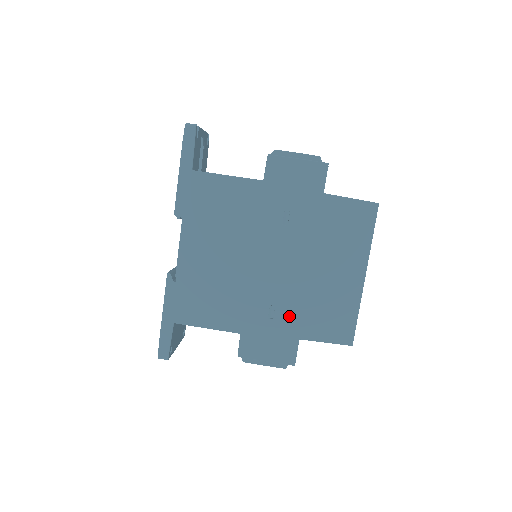
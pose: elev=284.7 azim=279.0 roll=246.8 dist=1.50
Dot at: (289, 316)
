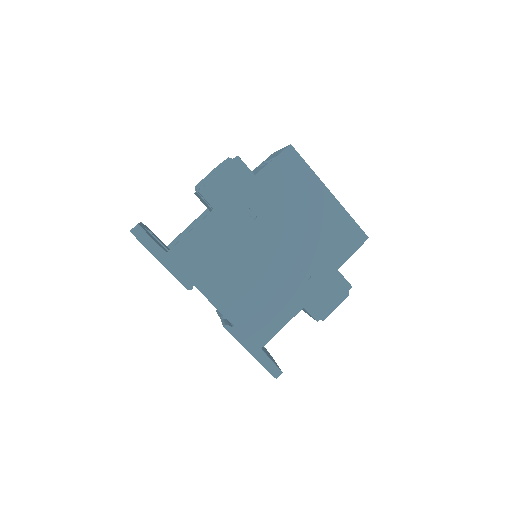
Dot at: (317, 265)
